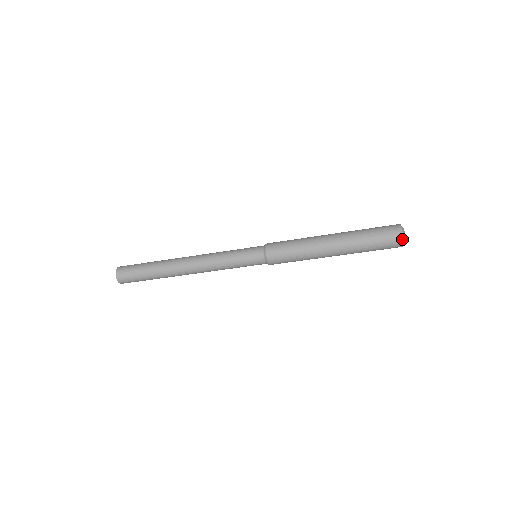
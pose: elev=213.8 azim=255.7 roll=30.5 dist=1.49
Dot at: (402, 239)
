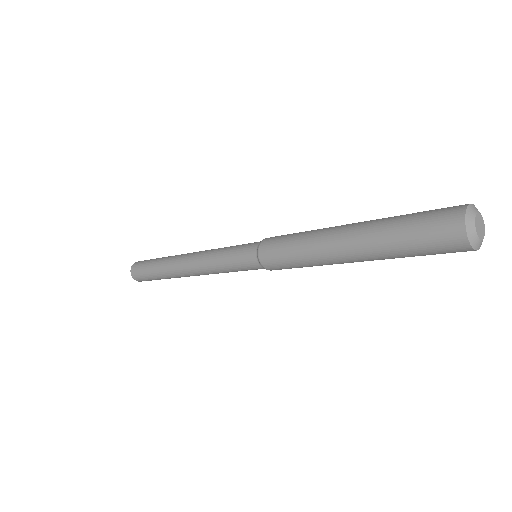
Dot at: (476, 250)
